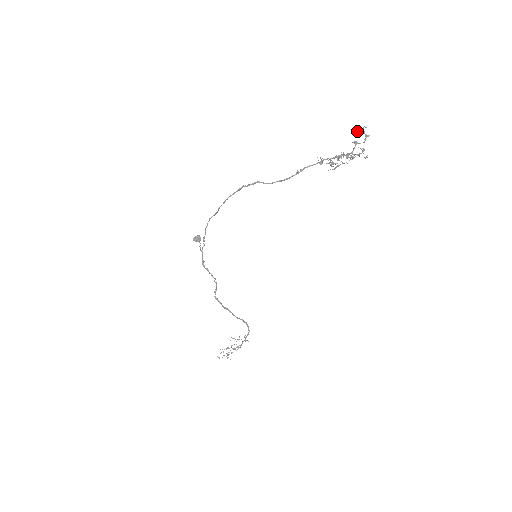
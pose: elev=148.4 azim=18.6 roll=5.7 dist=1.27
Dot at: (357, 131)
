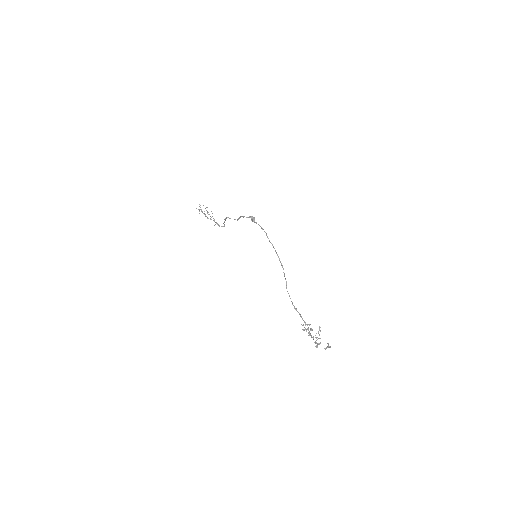
Dot at: (328, 343)
